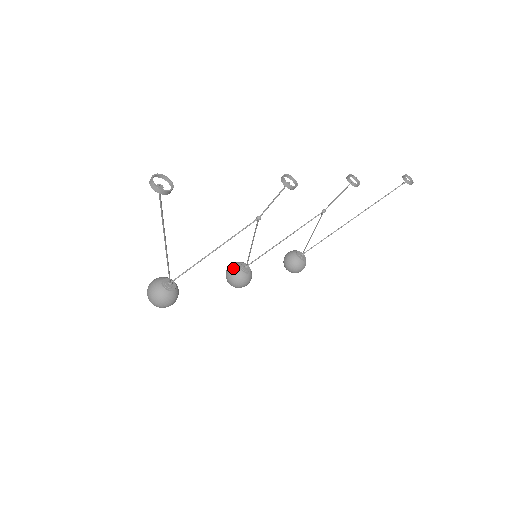
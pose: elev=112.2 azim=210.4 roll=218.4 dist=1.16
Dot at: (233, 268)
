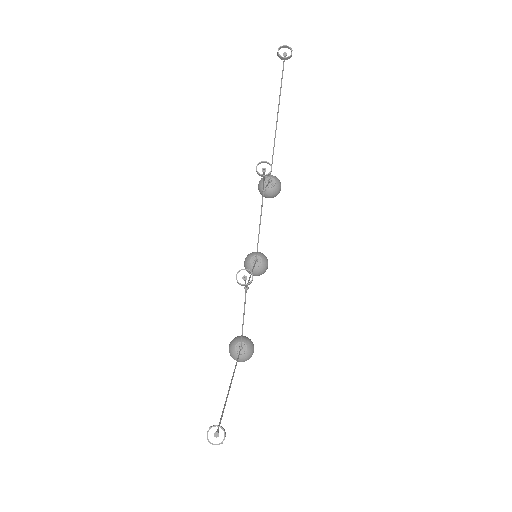
Dot at: (250, 270)
